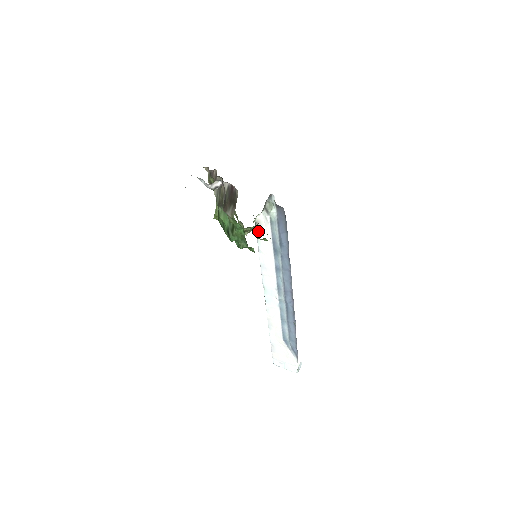
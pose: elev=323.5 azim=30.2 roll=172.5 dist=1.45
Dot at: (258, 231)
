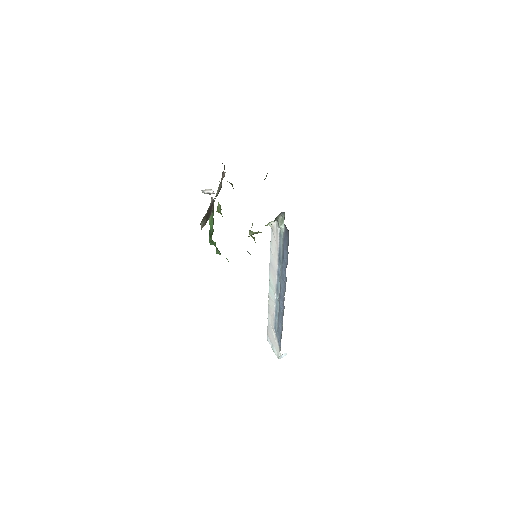
Dot at: (254, 240)
